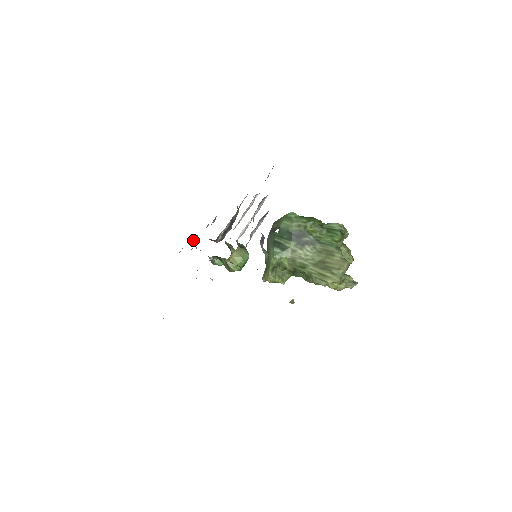
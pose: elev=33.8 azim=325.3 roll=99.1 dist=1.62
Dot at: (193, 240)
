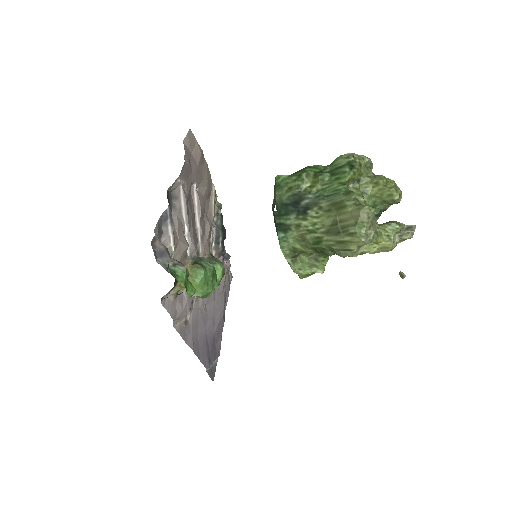
Dot at: (225, 260)
